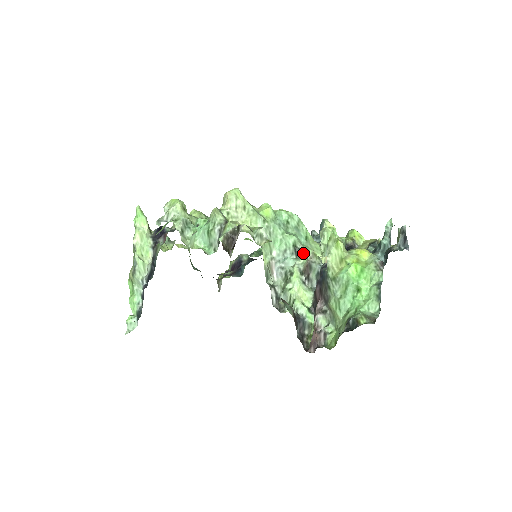
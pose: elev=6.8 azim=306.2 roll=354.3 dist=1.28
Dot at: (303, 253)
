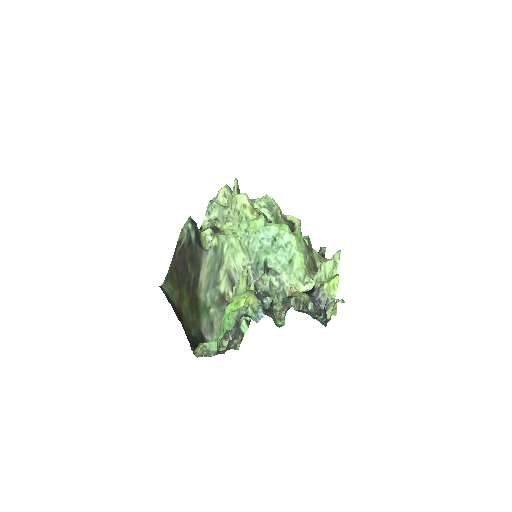
Dot at: (269, 273)
